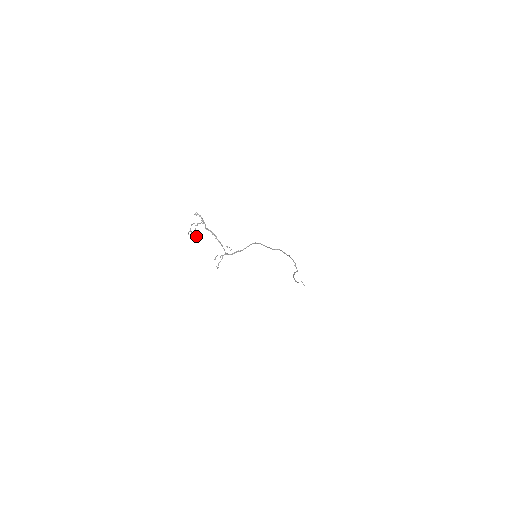
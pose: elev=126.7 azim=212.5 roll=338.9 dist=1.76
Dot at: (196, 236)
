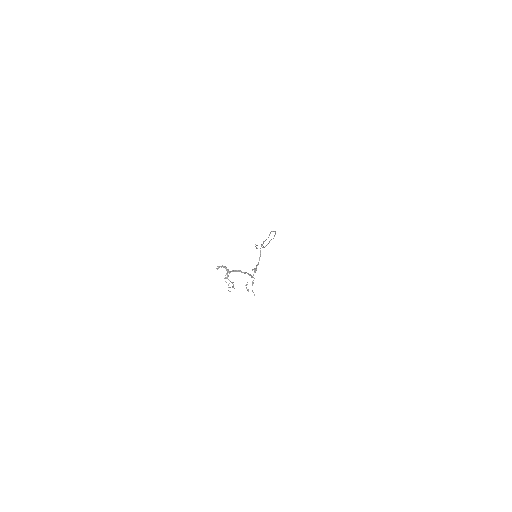
Dot at: (233, 287)
